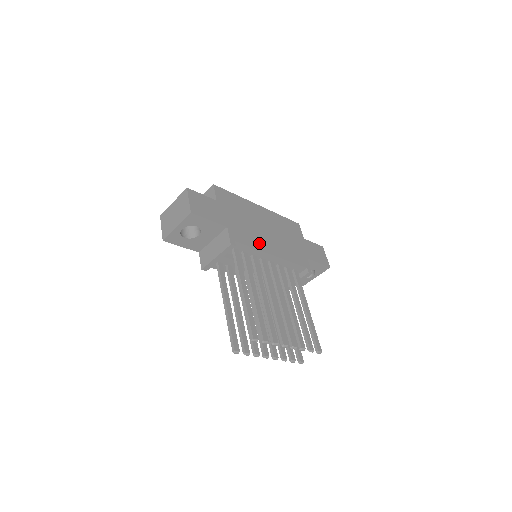
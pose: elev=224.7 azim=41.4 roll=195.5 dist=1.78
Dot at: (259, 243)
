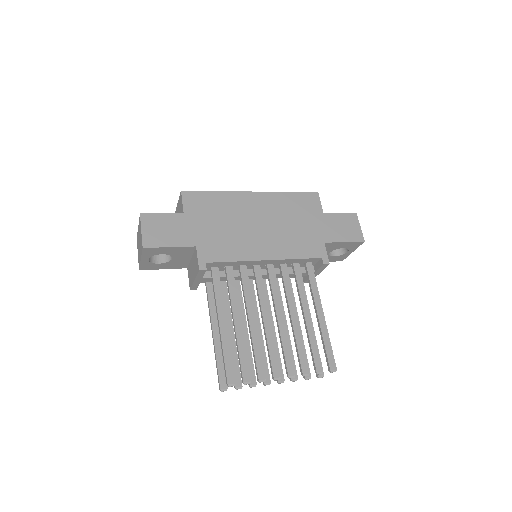
Dot at: (245, 250)
